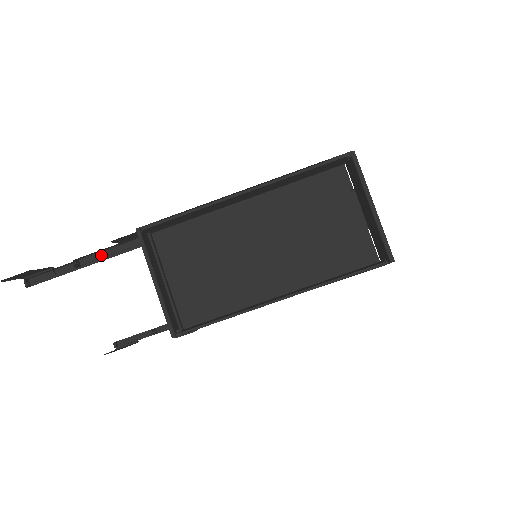
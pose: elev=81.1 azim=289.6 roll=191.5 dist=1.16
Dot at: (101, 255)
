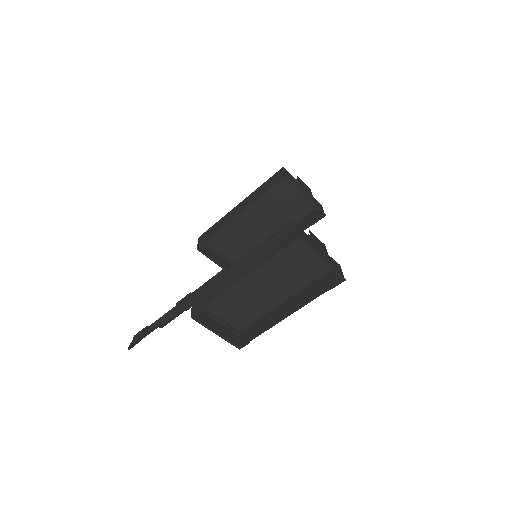
Dot at: (171, 316)
